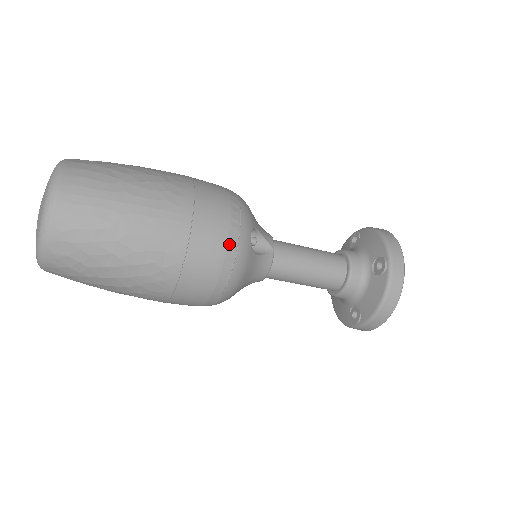
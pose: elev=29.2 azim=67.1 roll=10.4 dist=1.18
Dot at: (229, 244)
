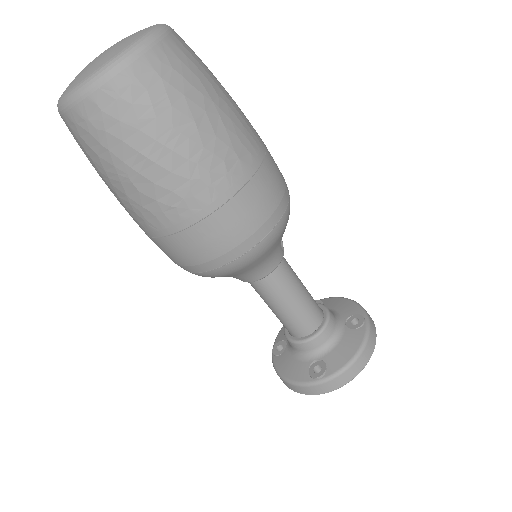
Dot at: (283, 199)
